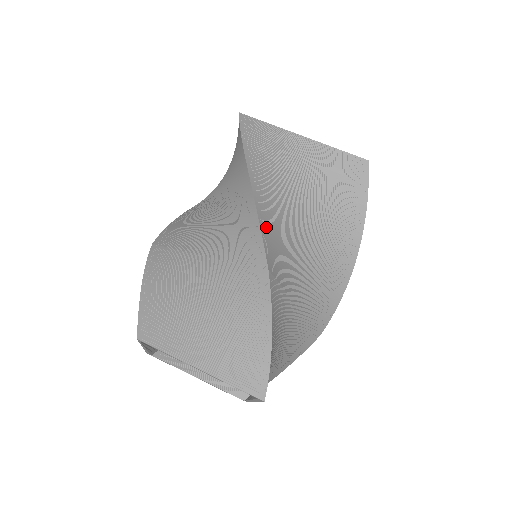
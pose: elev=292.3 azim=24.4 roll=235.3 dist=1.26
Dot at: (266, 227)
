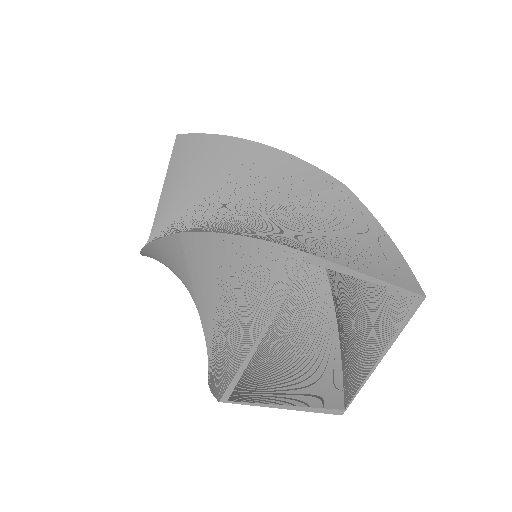
Dot at: occluded
